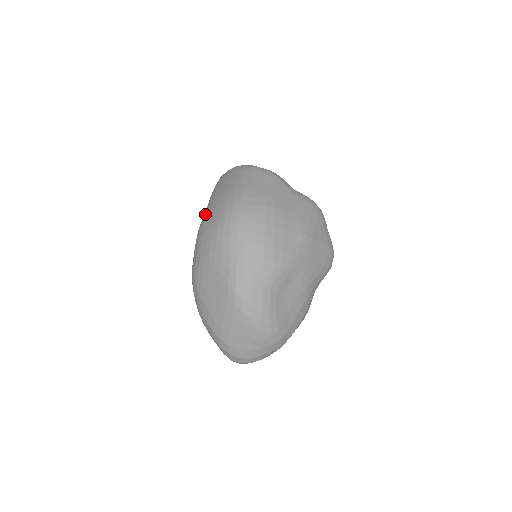
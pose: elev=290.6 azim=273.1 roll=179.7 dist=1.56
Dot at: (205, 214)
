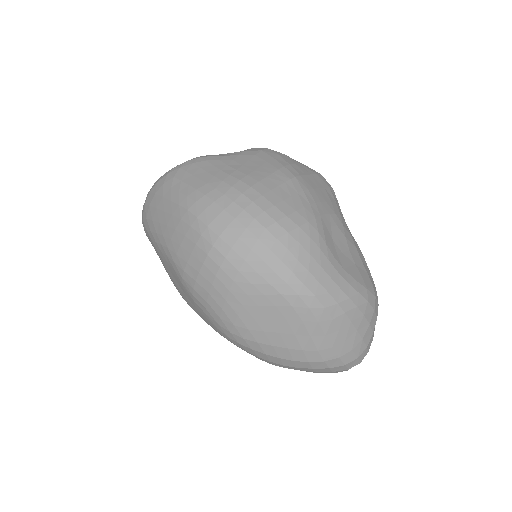
Dot at: (174, 263)
